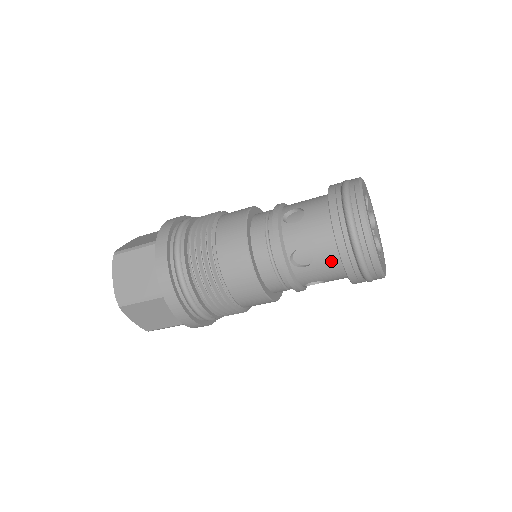
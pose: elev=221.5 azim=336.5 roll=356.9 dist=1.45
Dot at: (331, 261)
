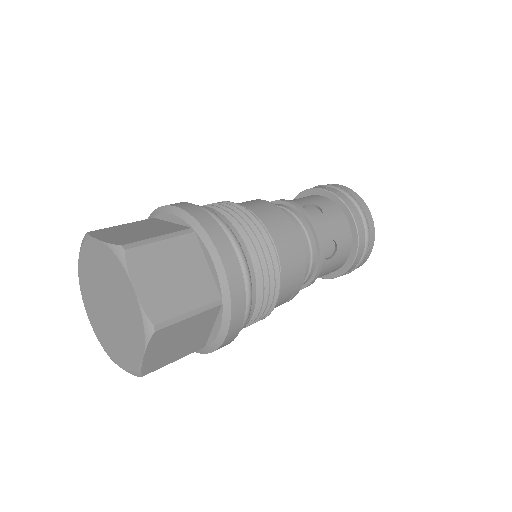
Dot at: (335, 212)
